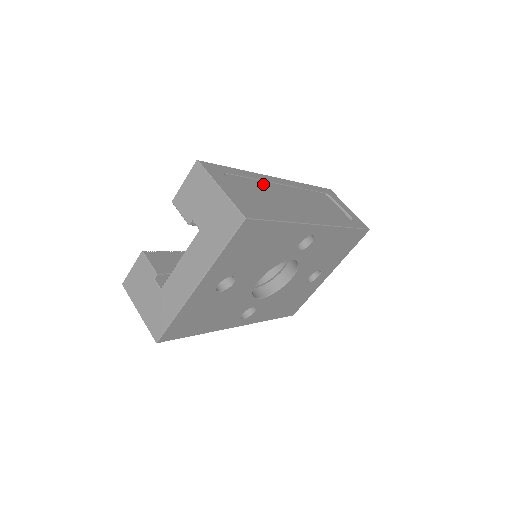
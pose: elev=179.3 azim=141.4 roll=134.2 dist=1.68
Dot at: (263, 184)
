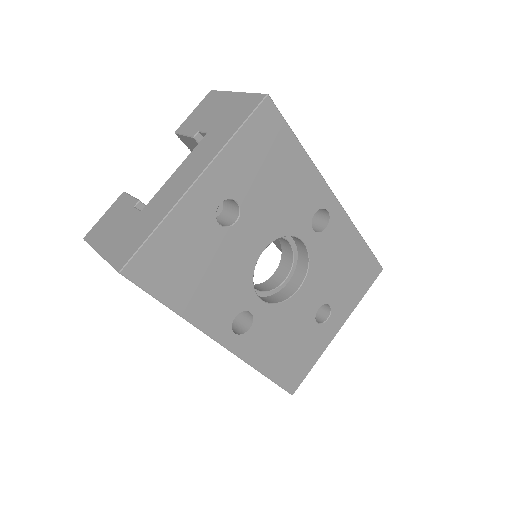
Dot at: occluded
